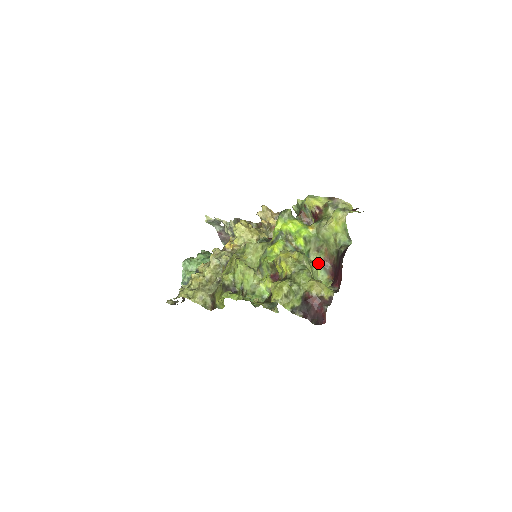
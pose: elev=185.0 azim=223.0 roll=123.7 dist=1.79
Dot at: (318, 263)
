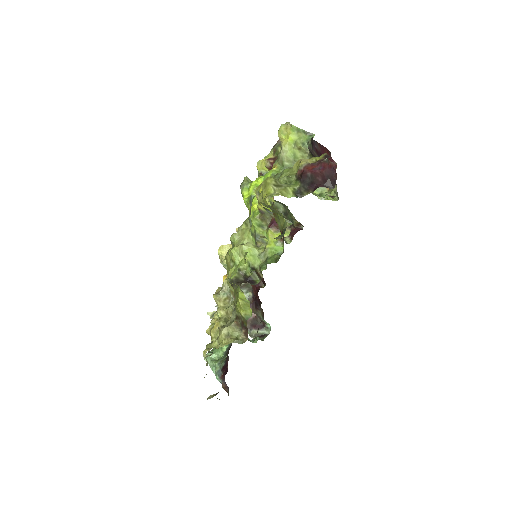
Dot at: occluded
